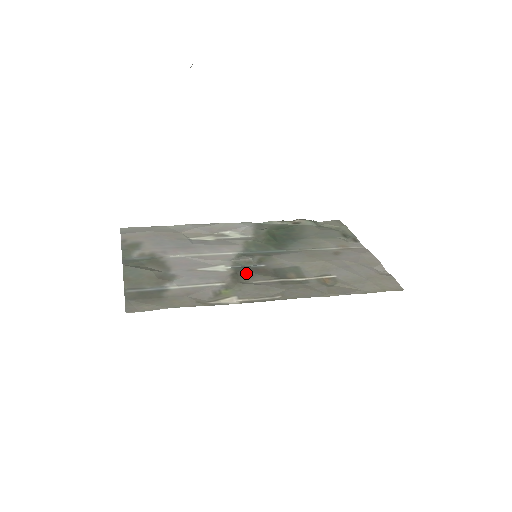
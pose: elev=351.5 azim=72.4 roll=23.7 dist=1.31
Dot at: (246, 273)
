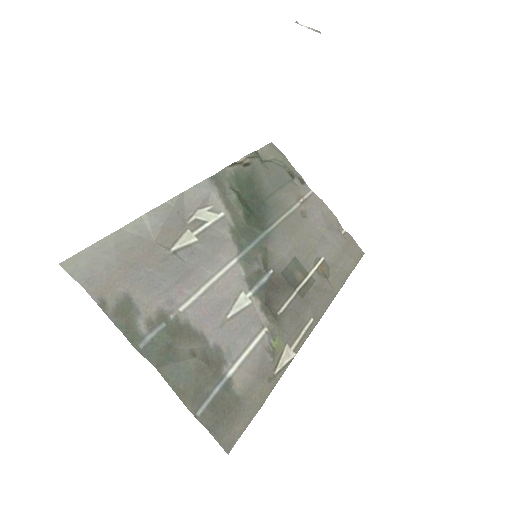
Dot at: (271, 297)
